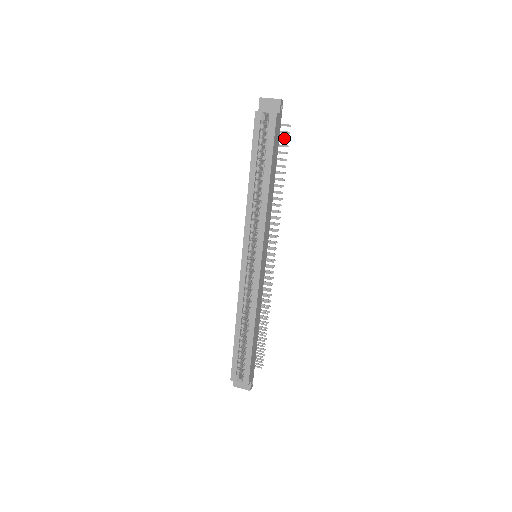
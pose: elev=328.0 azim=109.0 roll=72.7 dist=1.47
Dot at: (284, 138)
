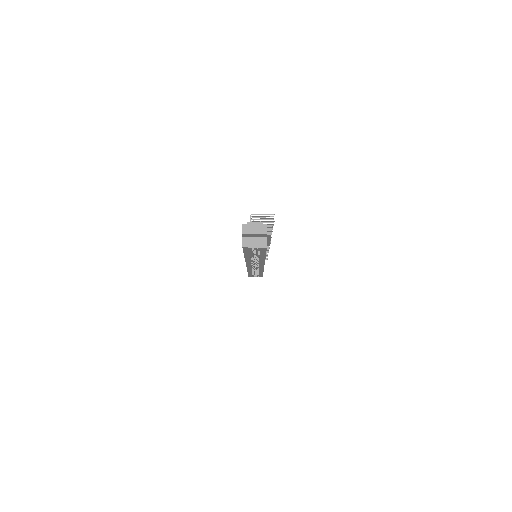
Dot at: (270, 224)
